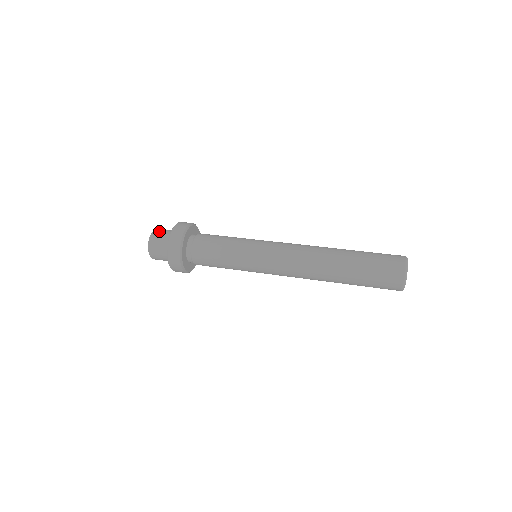
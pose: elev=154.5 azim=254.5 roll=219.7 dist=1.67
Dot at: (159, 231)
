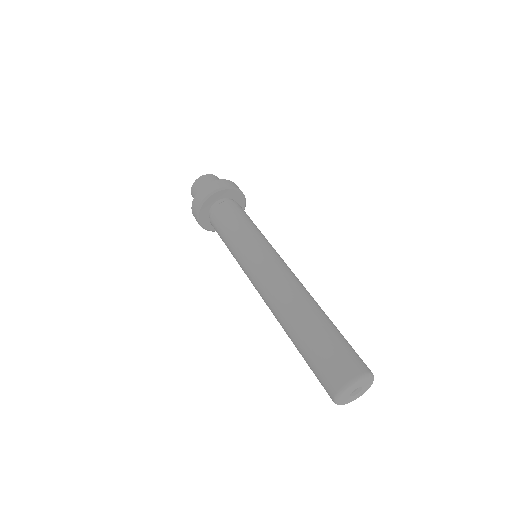
Dot at: (202, 180)
